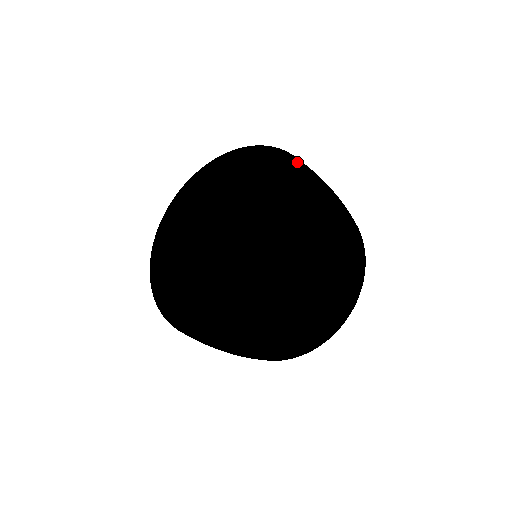
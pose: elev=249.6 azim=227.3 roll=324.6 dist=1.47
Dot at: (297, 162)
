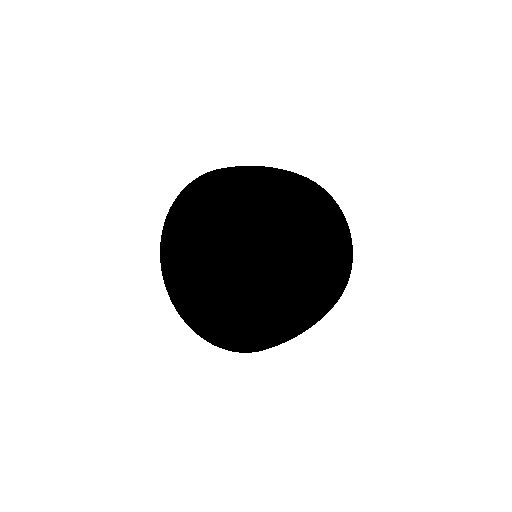
Dot at: (243, 171)
